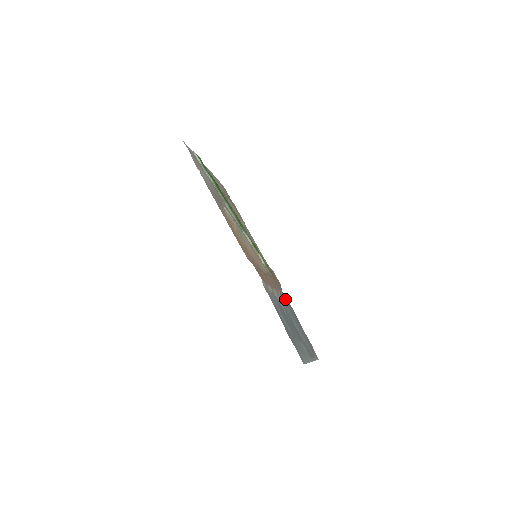
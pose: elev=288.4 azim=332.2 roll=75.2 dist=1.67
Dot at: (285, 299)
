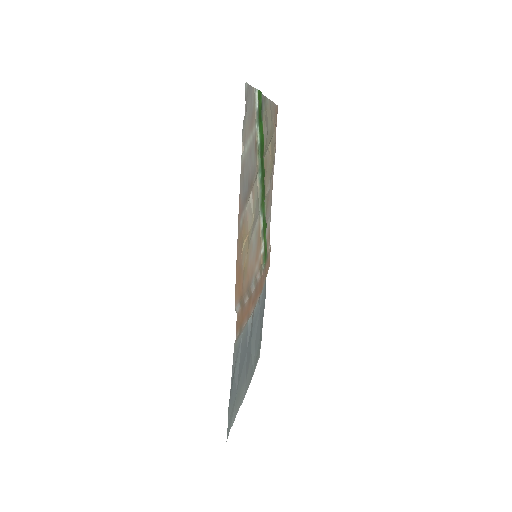
Dot at: (263, 293)
